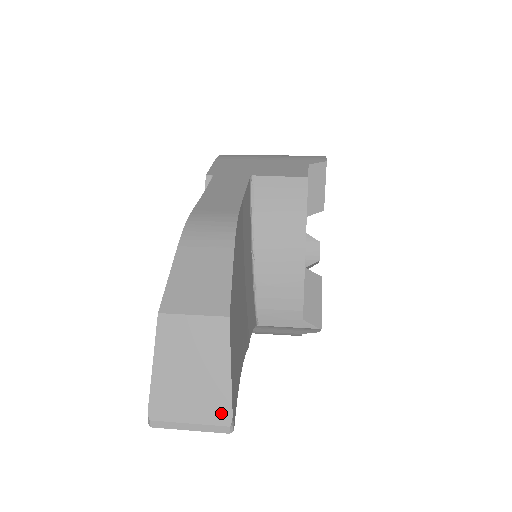
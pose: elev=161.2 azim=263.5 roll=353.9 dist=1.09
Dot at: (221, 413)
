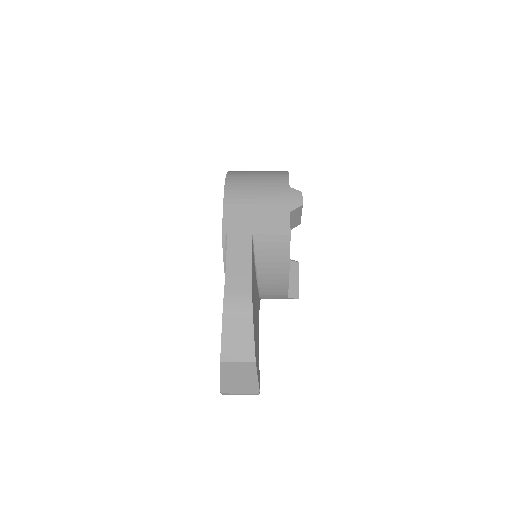
Dot at: (254, 390)
